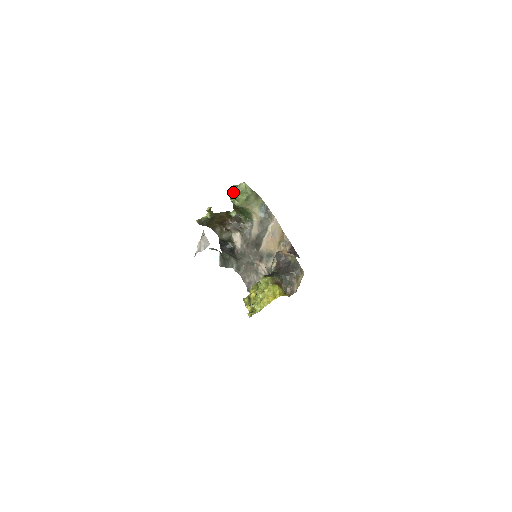
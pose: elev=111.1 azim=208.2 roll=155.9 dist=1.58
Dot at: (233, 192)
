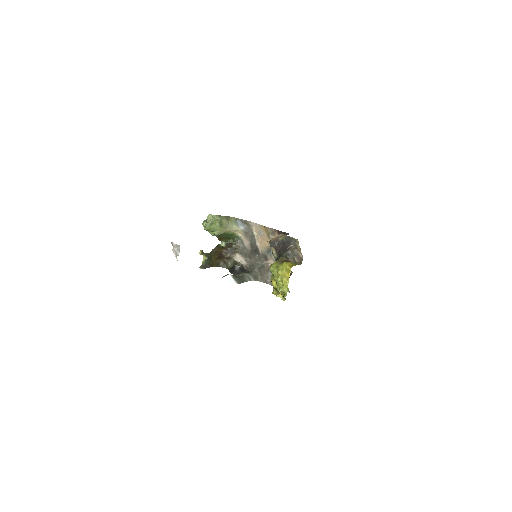
Dot at: (206, 227)
